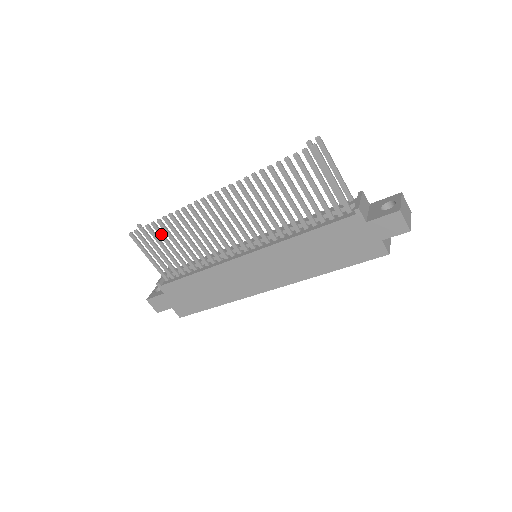
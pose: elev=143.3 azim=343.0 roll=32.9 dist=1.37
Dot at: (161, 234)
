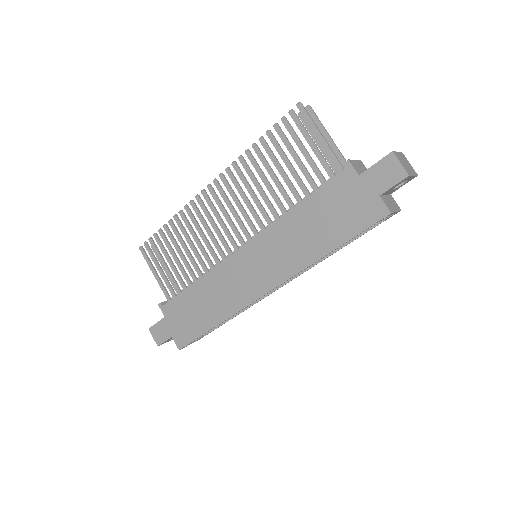
Dot at: (166, 241)
